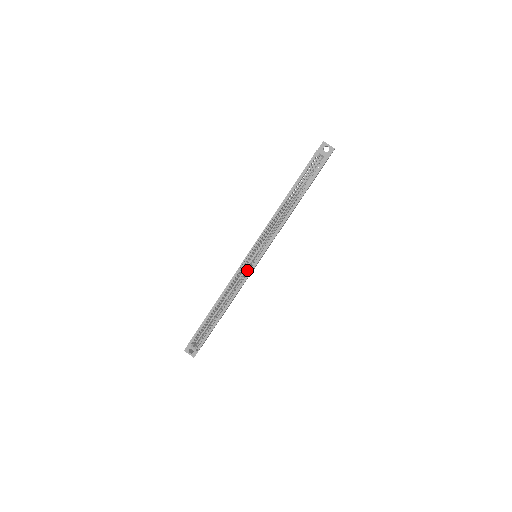
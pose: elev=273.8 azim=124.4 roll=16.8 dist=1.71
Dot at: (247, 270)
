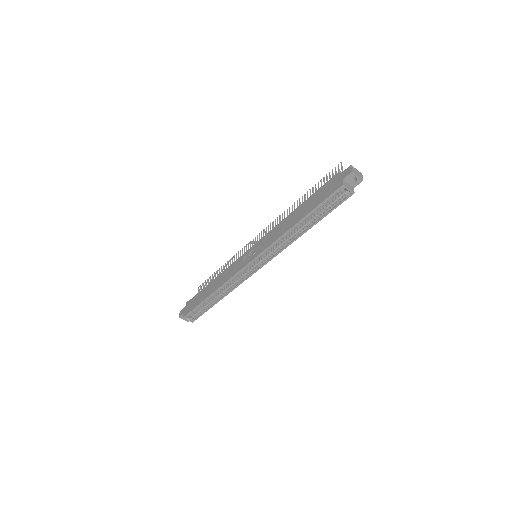
Dot at: (247, 272)
